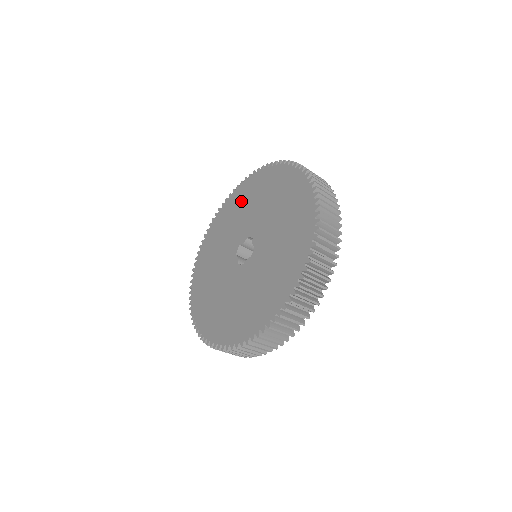
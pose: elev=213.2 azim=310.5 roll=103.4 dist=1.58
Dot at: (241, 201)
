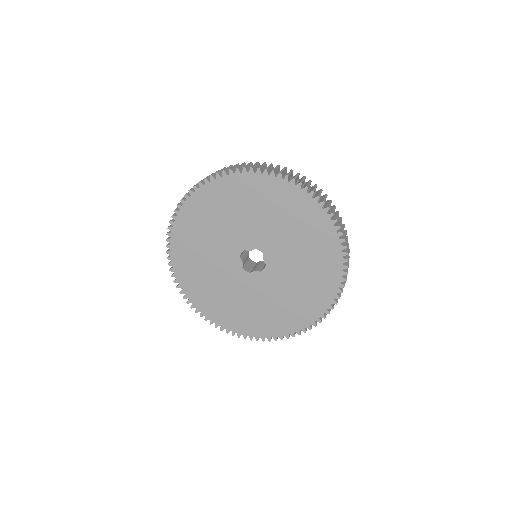
Dot at: (245, 198)
